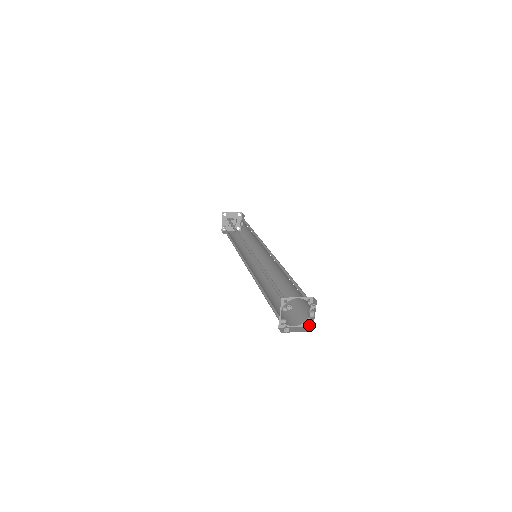
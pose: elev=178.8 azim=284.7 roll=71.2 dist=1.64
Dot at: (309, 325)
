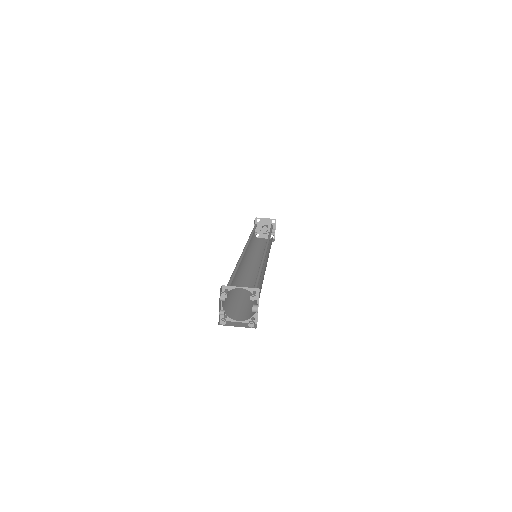
Dot at: occluded
